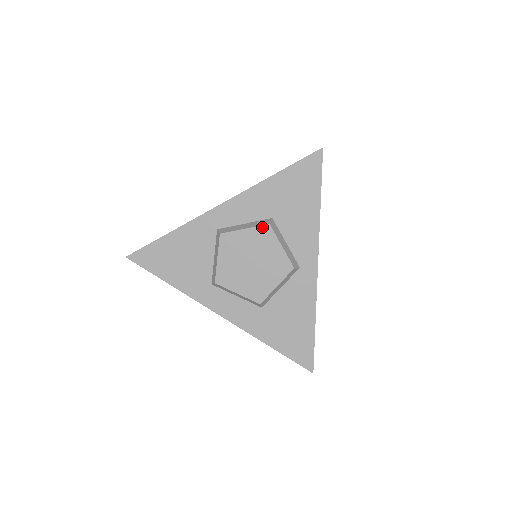
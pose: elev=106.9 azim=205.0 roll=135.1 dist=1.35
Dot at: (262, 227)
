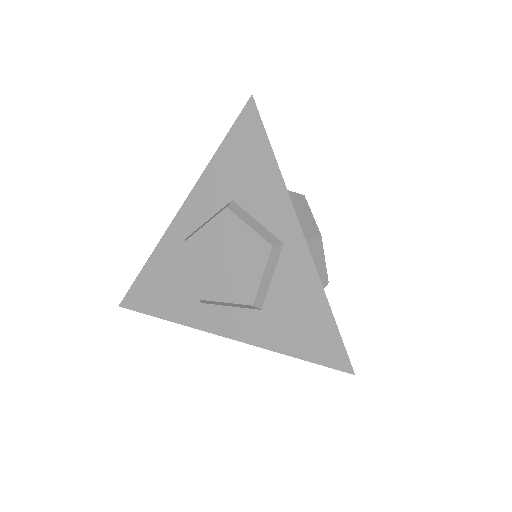
Dot at: (221, 214)
